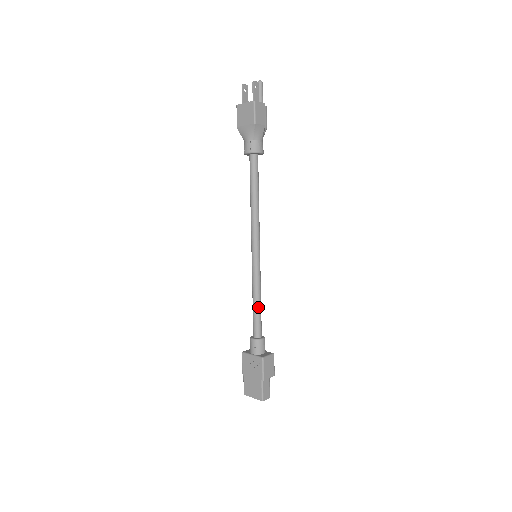
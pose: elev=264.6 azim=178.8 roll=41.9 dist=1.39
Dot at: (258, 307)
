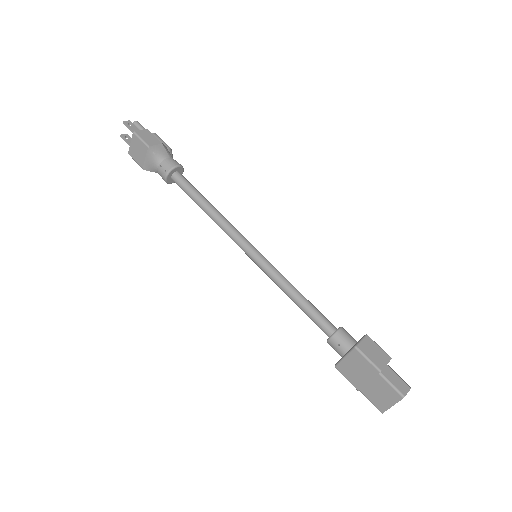
Dot at: (303, 301)
